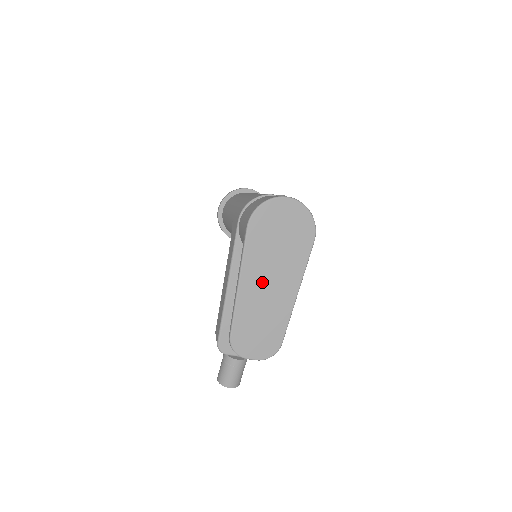
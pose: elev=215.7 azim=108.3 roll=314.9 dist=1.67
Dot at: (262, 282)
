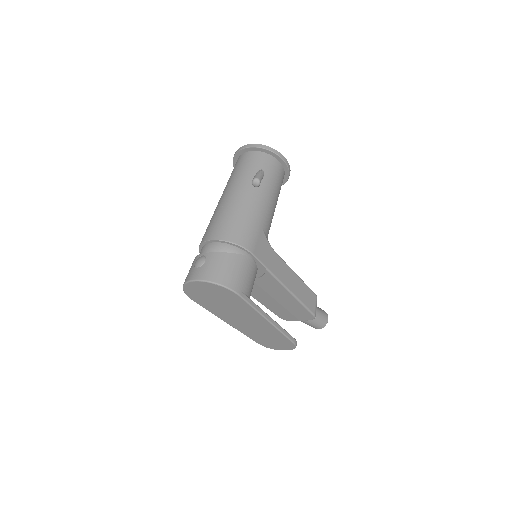
Dot at: (239, 321)
